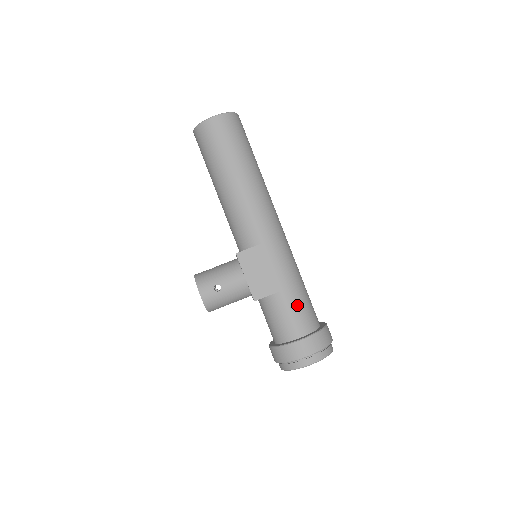
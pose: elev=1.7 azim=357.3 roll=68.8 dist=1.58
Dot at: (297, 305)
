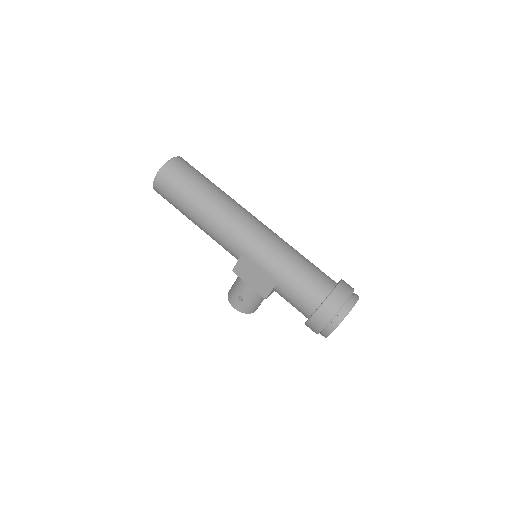
Dot at: (295, 288)
